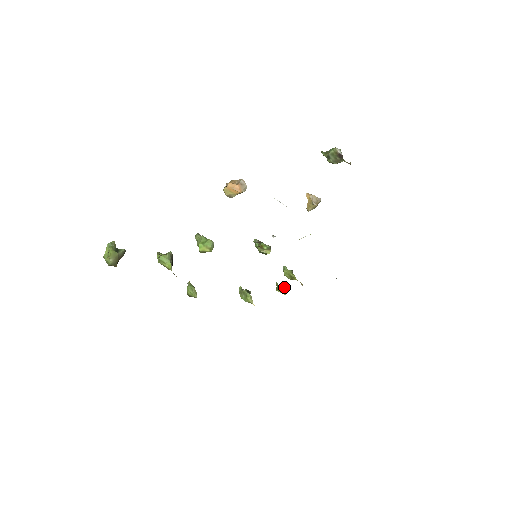
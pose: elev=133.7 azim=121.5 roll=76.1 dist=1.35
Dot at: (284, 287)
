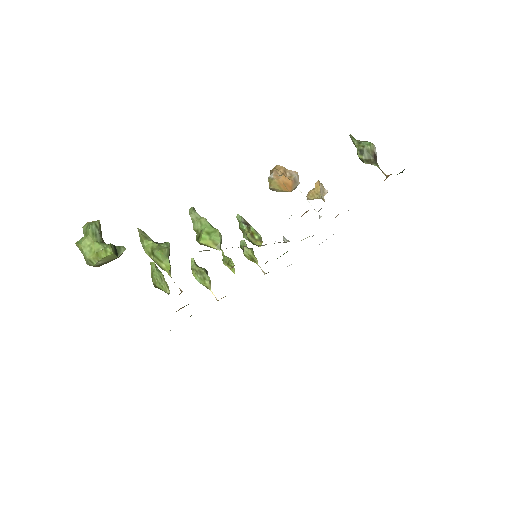
Dot at: (232, 261)
